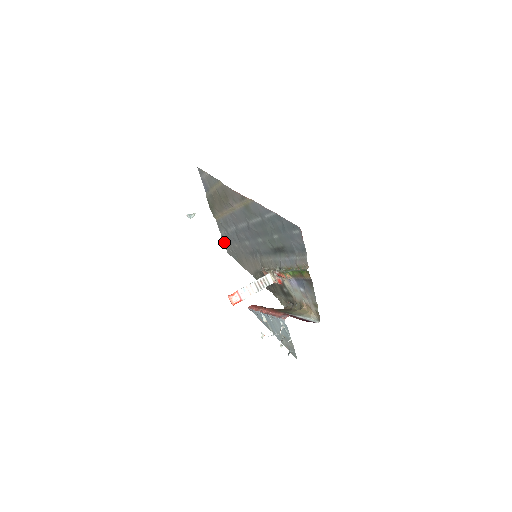
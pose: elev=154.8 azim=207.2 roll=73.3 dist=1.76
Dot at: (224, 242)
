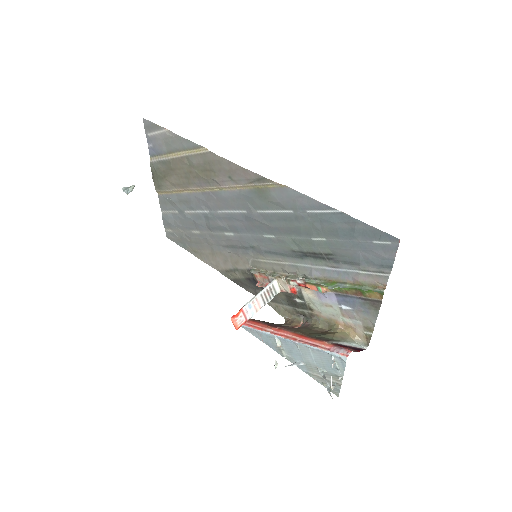
Dot at: (166, 224)
